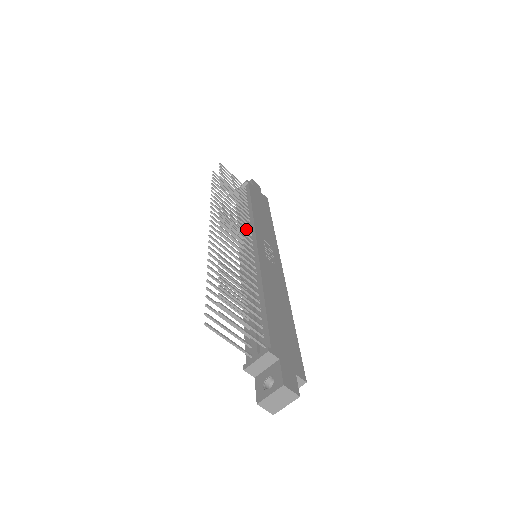
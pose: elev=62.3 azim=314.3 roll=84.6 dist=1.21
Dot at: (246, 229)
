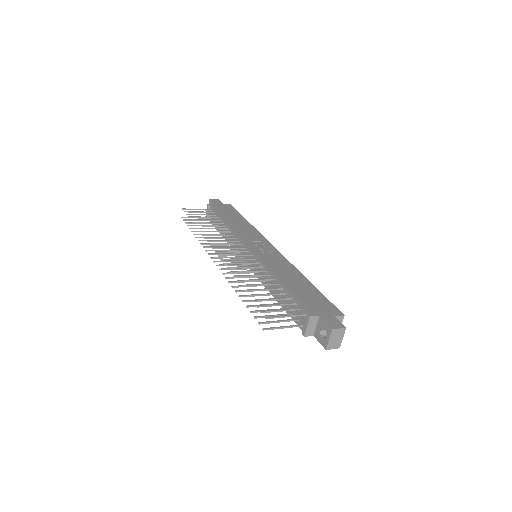
Dot at: (236, 244)
